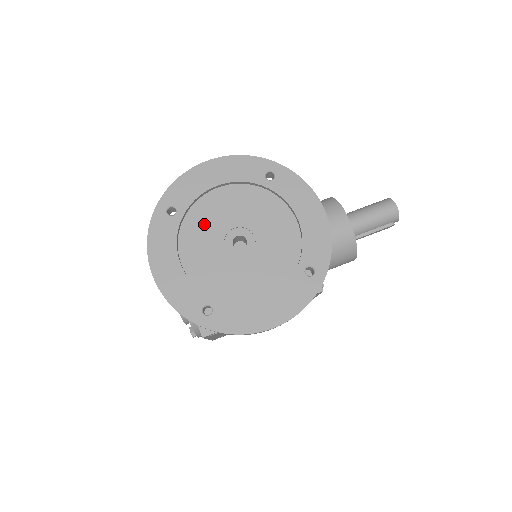
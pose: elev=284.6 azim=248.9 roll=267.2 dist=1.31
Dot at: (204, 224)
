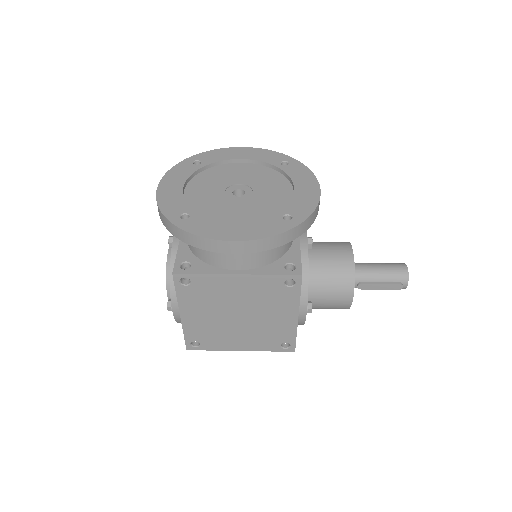
Dot at: (217, 177)
